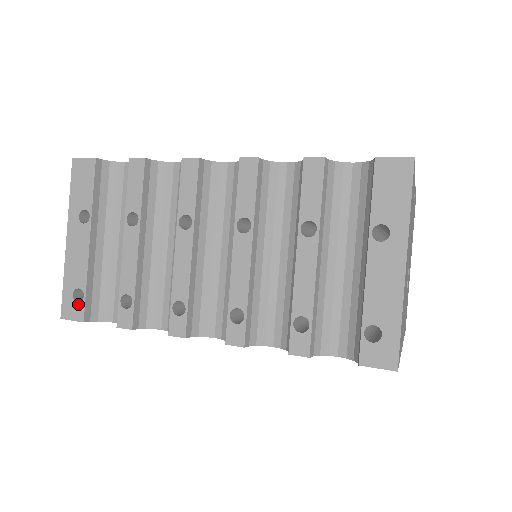
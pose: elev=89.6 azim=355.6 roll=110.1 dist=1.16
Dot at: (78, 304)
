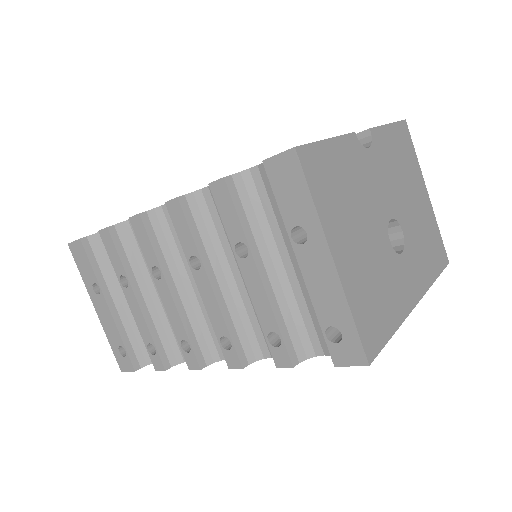
Dot at: (125, 358)
